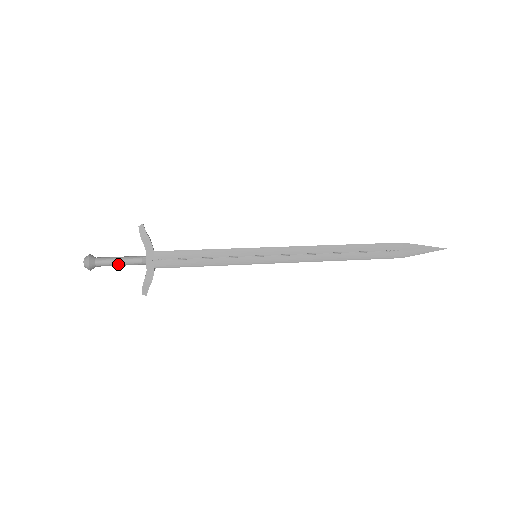
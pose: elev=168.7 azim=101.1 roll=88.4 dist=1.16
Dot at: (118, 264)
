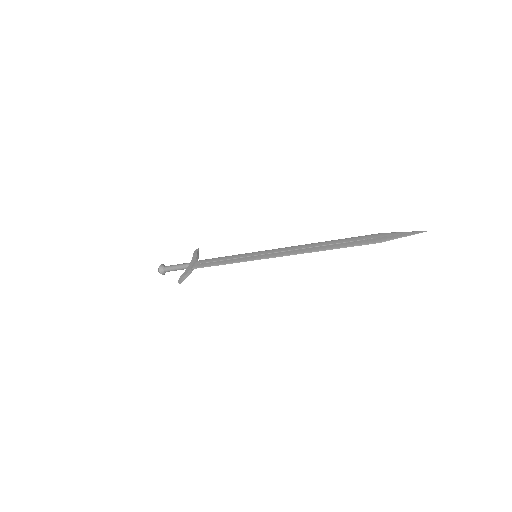
Dot at: (174, 267)
